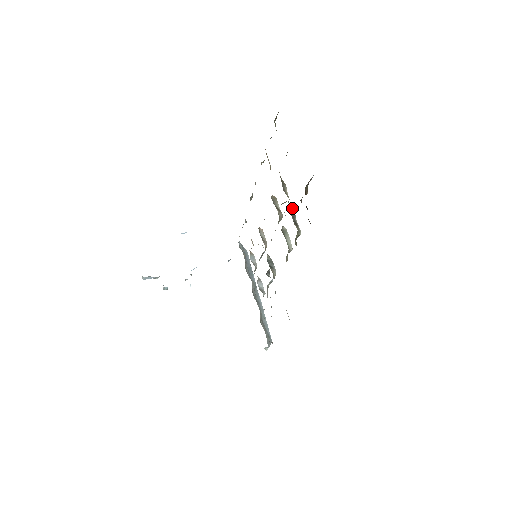
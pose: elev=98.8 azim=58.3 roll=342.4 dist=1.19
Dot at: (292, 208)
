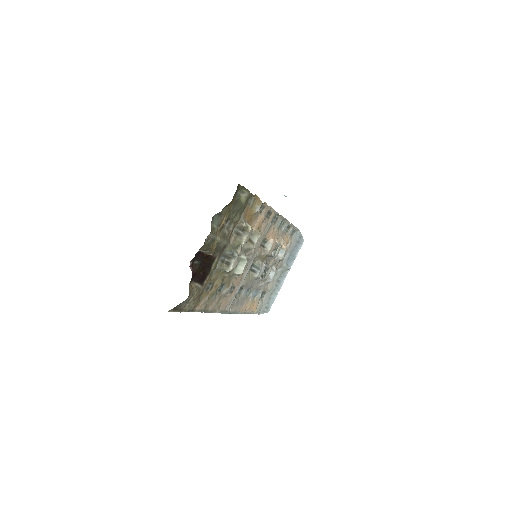
Dot at: (230, 252)
